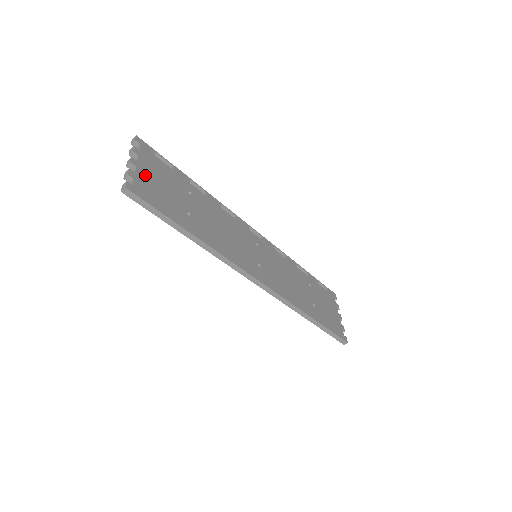
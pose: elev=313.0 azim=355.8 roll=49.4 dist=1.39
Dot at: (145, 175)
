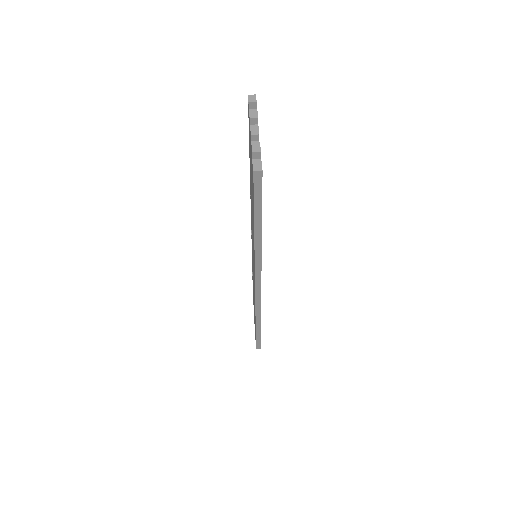
Dot at: occluded
